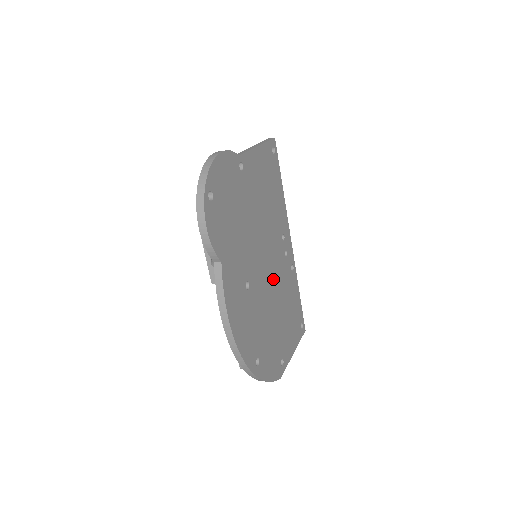
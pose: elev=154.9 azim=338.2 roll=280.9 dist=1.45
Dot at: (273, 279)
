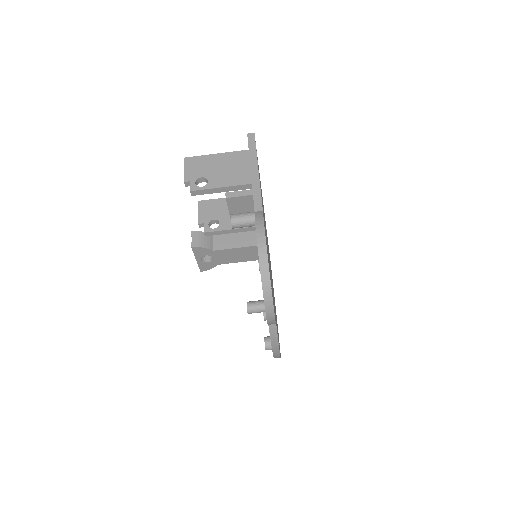
Dot at: (270, 266)
